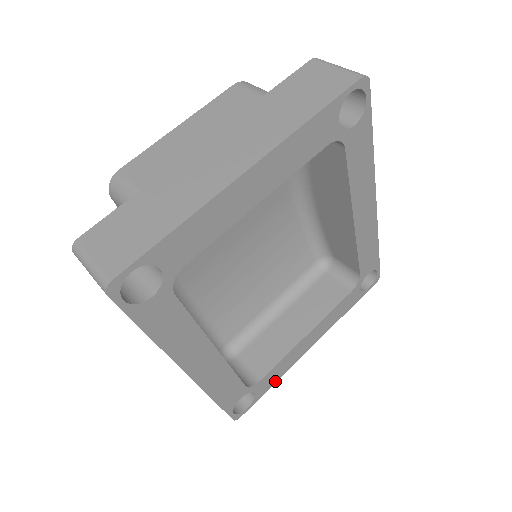
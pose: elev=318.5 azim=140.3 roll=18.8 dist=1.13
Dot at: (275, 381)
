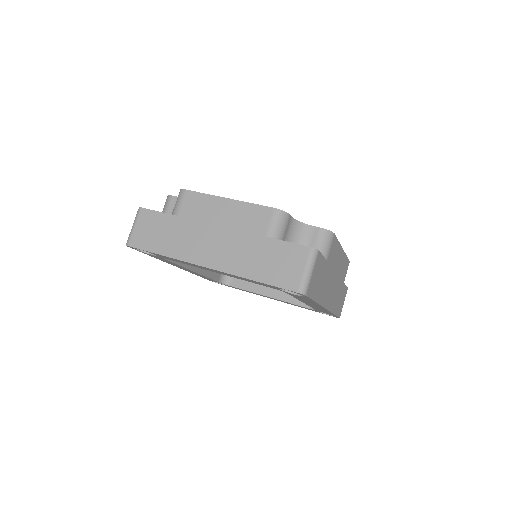
Dot at: occluded
